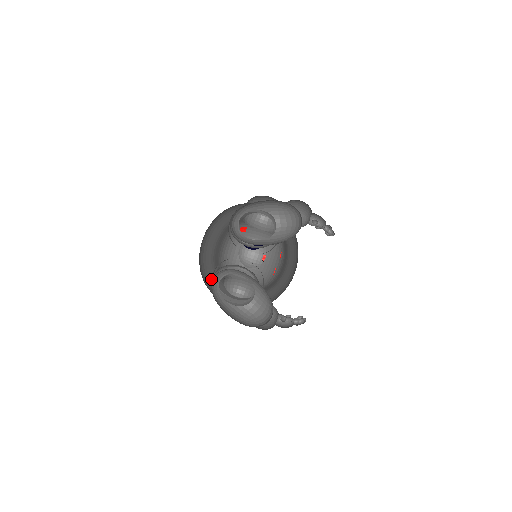
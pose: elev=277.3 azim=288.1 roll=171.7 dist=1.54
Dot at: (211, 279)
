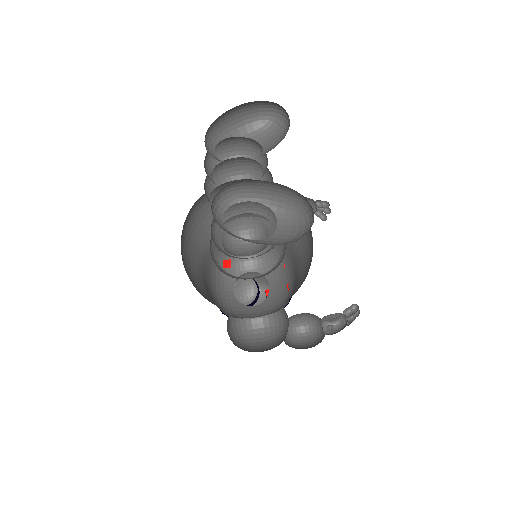
Dot at: (211, 254)
